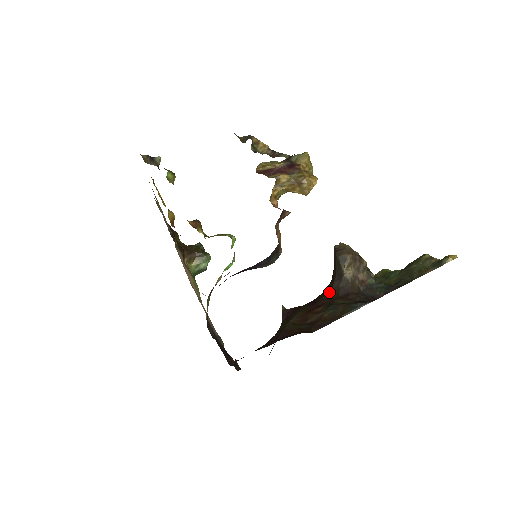
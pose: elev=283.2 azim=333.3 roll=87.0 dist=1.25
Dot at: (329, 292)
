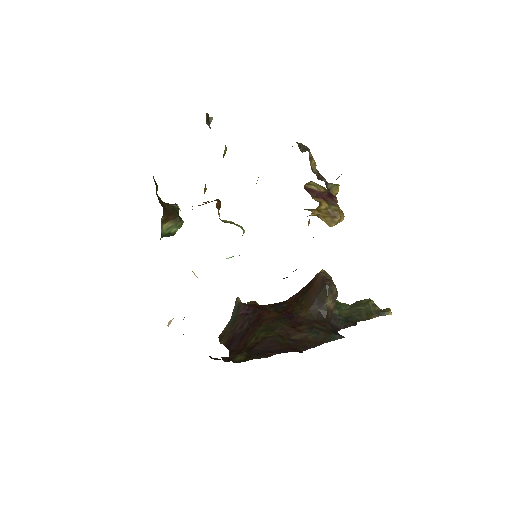
Dot at: (306, 312)
